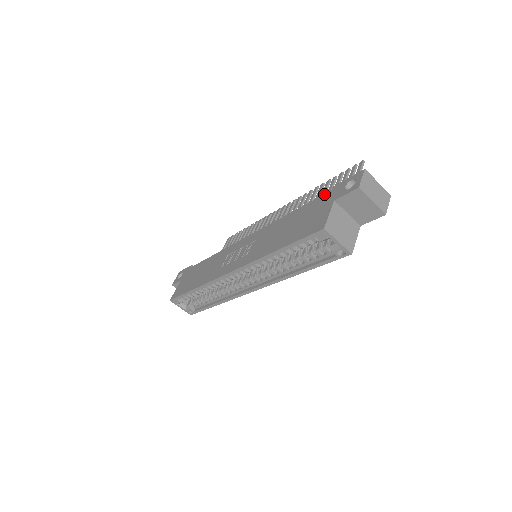
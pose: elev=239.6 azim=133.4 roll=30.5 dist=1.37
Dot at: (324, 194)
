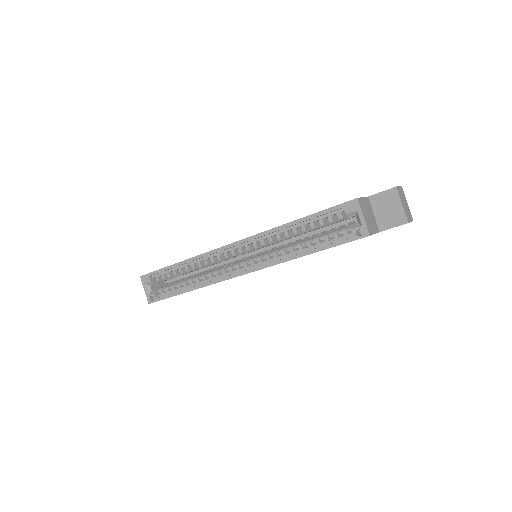
Dot at: occluded
